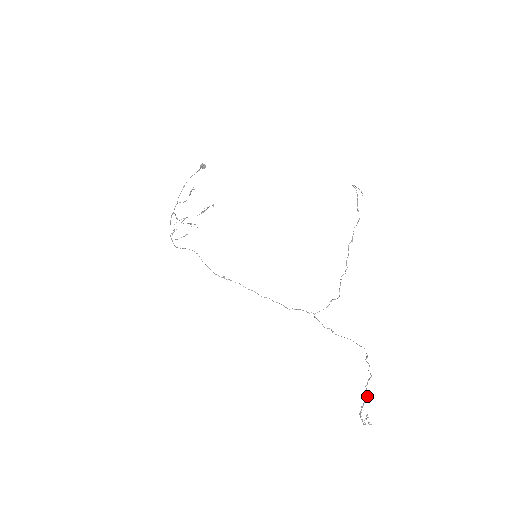
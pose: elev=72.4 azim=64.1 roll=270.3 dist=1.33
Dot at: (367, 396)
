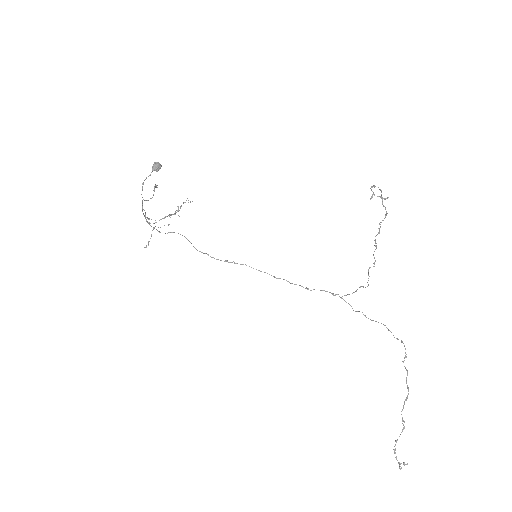
Dot at: occluded
